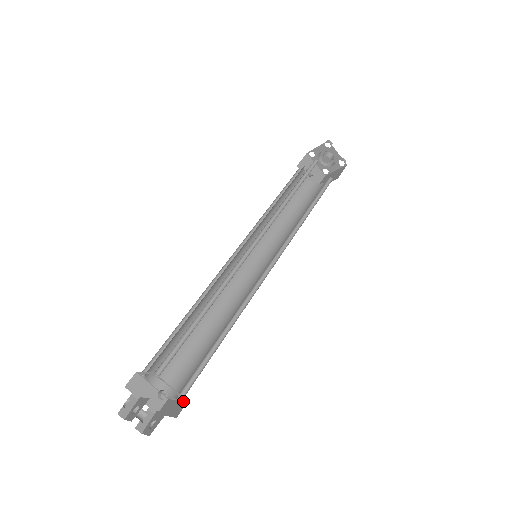
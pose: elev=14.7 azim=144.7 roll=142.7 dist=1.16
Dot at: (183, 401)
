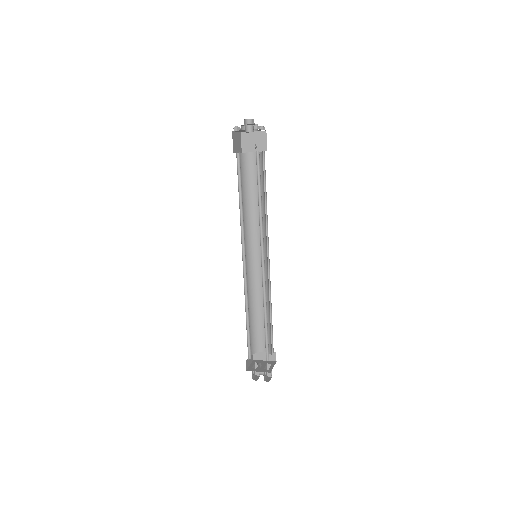
Dot at: occluded
